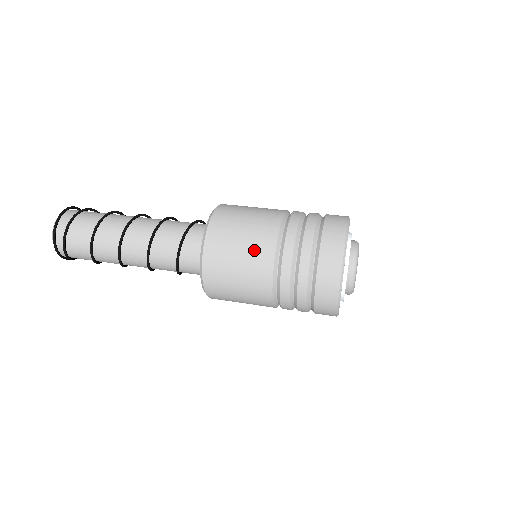
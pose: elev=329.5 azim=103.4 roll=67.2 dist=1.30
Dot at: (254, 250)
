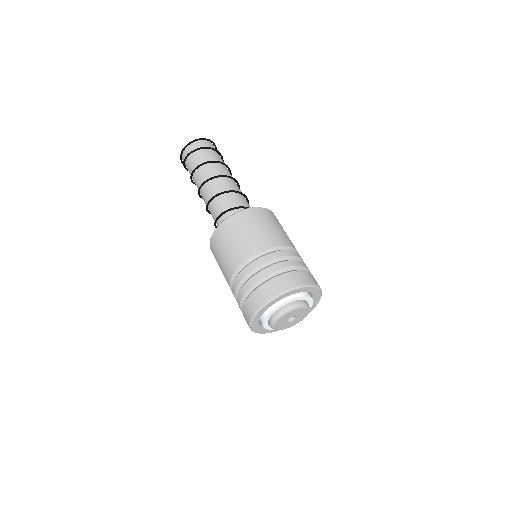
Dot at: (223, 270)
